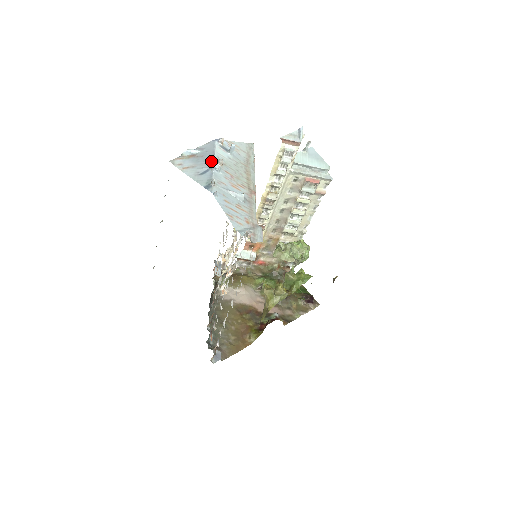
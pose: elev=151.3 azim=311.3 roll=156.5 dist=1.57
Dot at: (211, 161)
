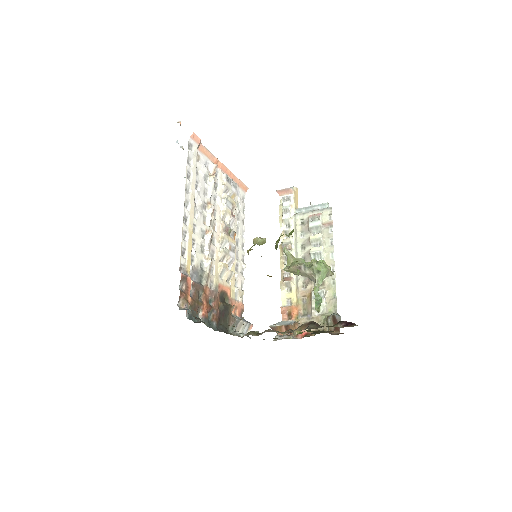
Dot at: occluded
